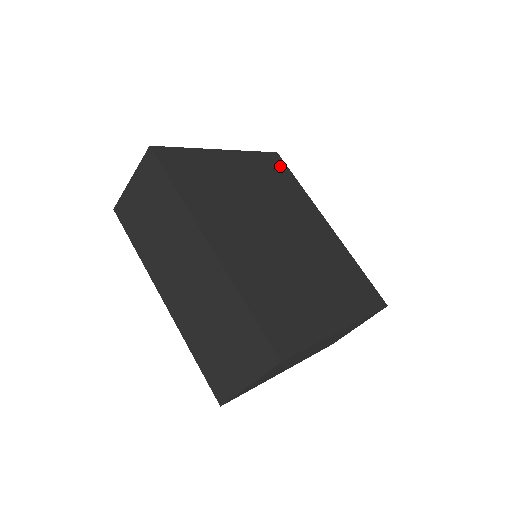
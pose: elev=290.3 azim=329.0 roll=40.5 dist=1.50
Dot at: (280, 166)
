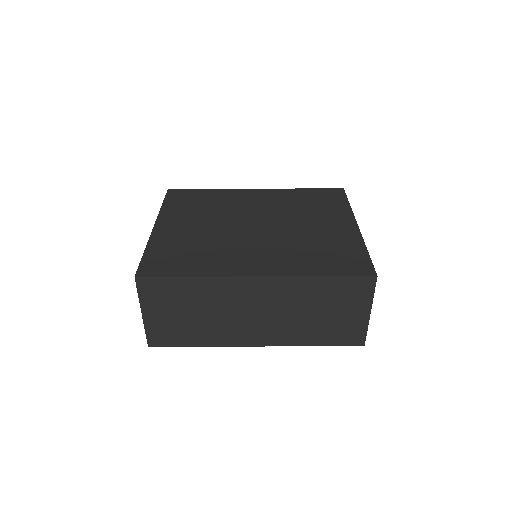
Dot at: (184, 194)
